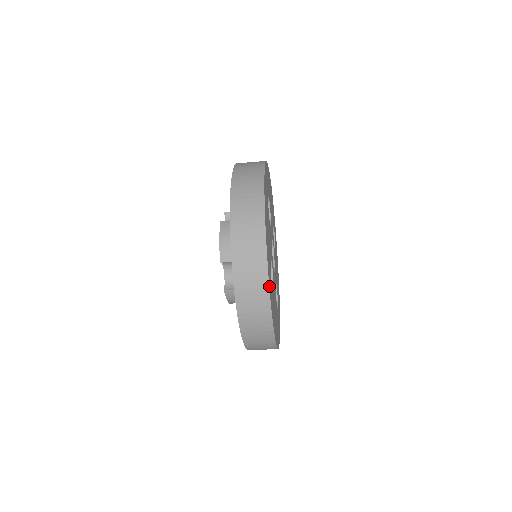
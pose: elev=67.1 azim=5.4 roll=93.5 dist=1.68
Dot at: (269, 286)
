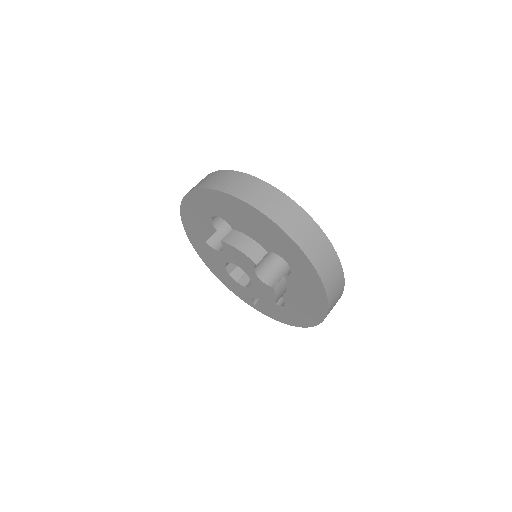
Dot at: (322, 232)
